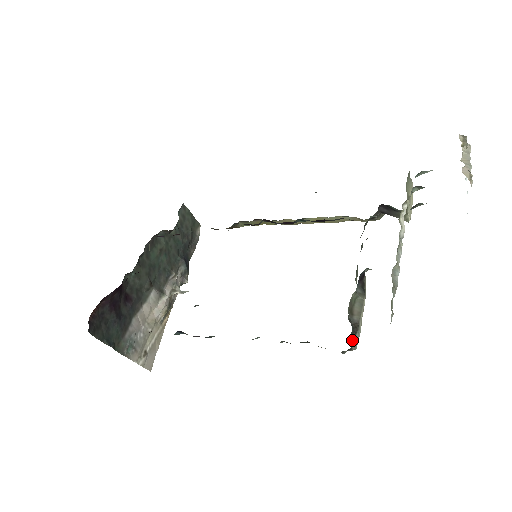
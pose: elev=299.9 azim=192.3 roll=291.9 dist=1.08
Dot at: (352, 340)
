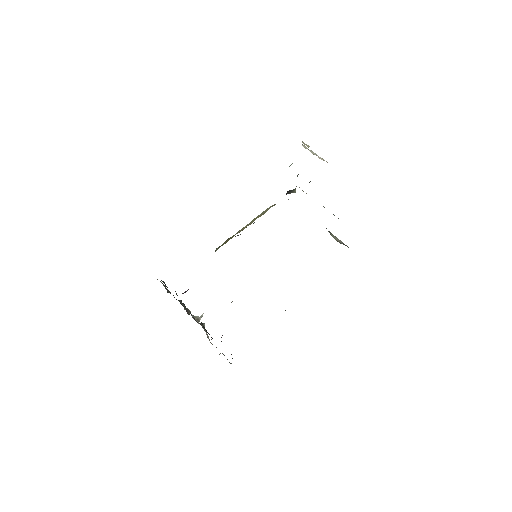
Dot at: occluded
